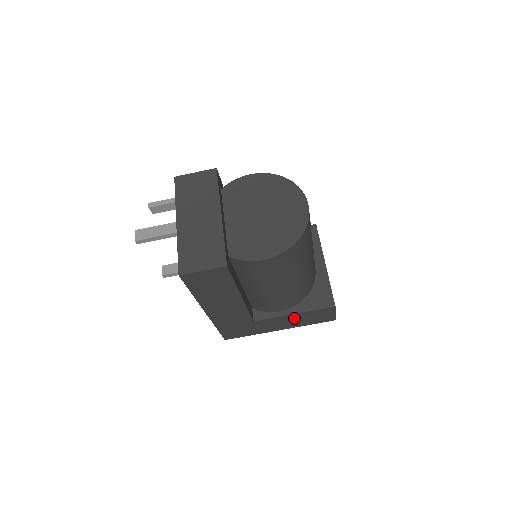
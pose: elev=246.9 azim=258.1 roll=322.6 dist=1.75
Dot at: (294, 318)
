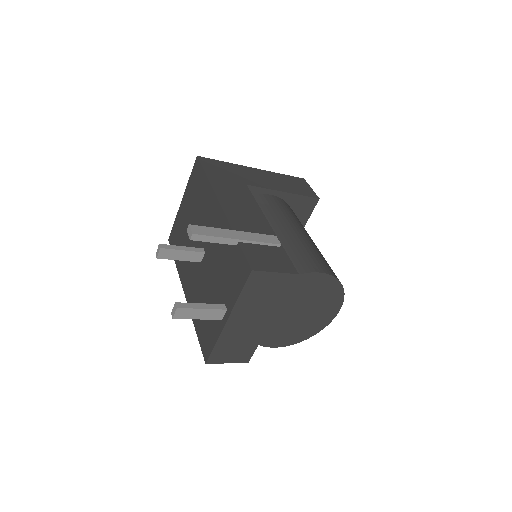
Dot at: occluded
